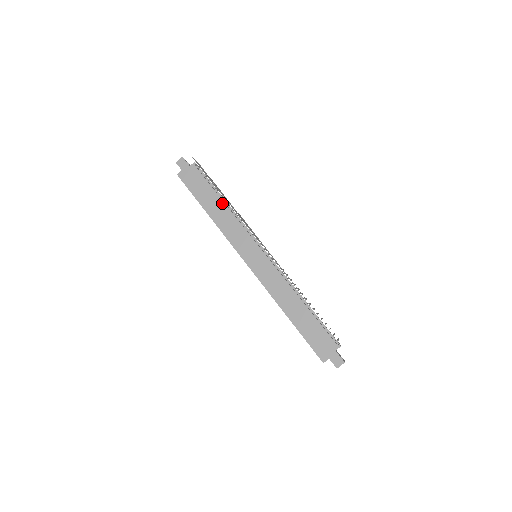
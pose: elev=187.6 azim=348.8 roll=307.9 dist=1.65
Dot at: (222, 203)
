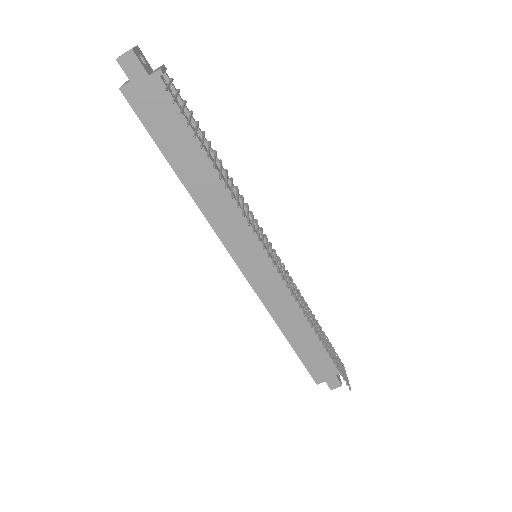
Dot at: (212, 168)
